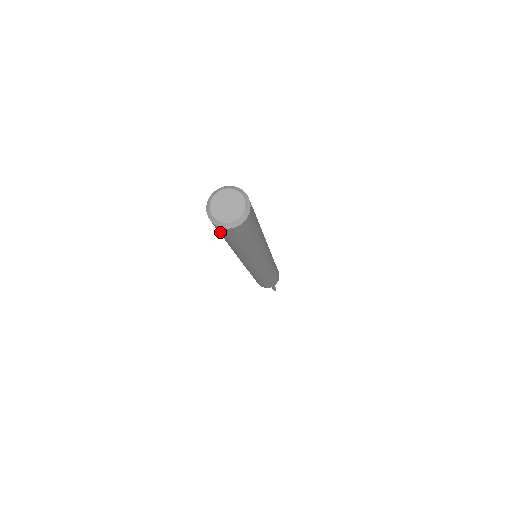
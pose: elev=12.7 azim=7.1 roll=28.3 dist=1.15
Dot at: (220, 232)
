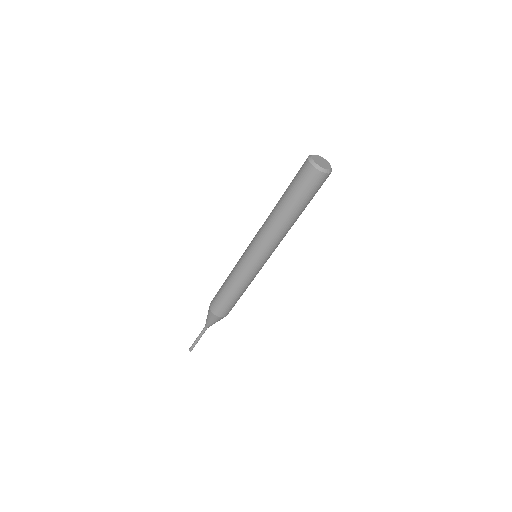
Dot at: (301, 176)
